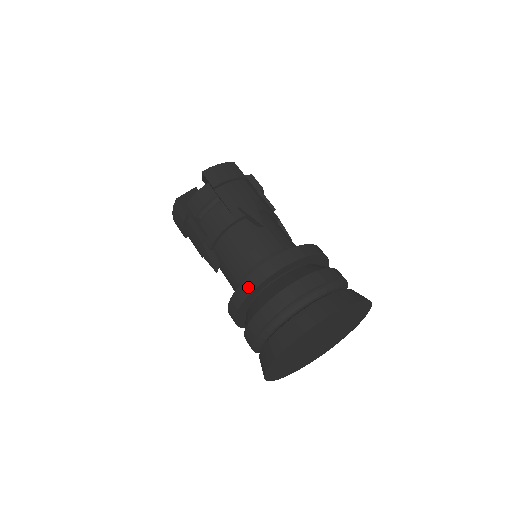
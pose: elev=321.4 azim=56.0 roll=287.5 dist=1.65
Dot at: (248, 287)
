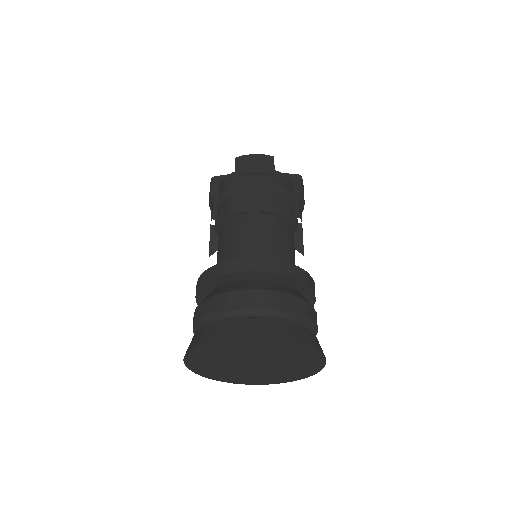
Dot at: (204, 278)
